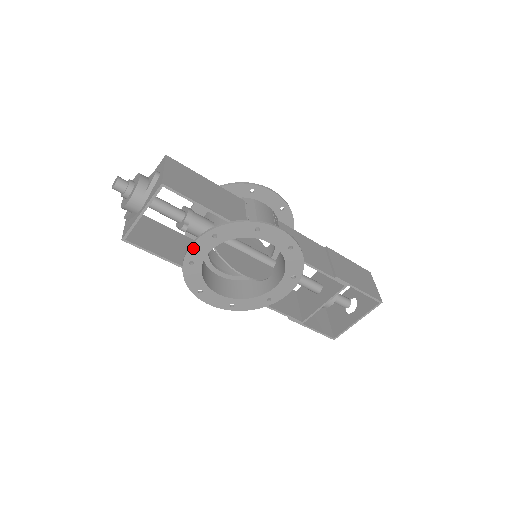
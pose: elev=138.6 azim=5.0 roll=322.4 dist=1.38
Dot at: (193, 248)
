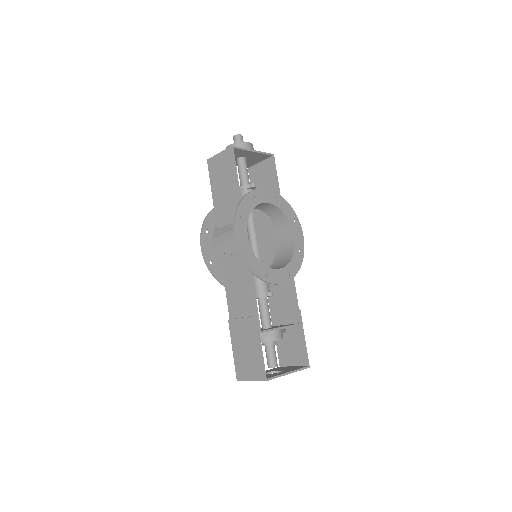
Dot at: (263, 191)
